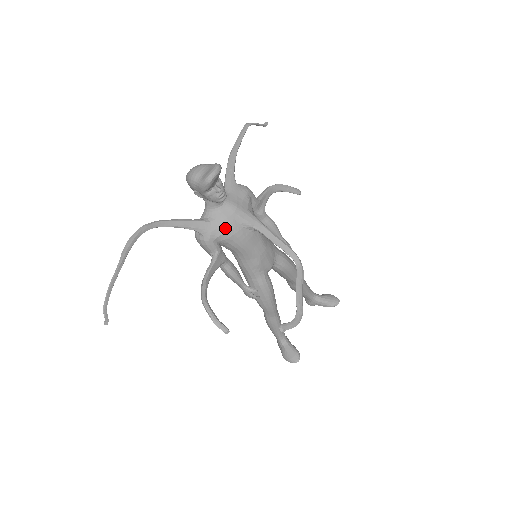
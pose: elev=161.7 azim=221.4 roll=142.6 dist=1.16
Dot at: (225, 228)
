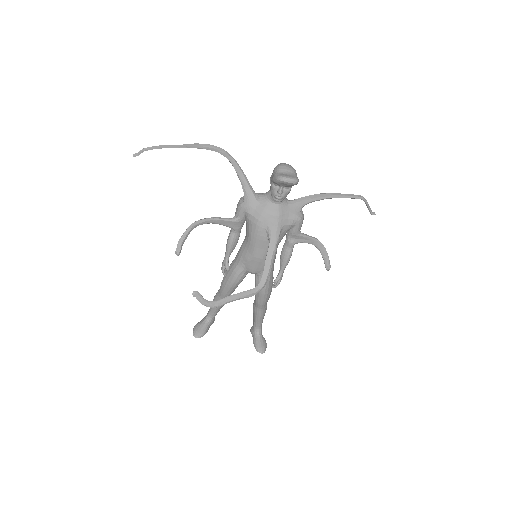
Dot at: (257, 215)
